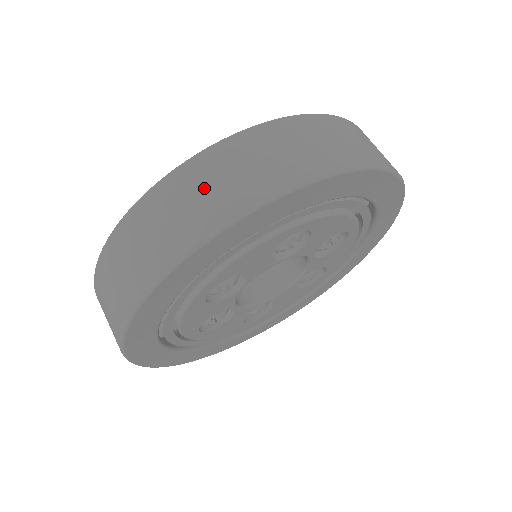
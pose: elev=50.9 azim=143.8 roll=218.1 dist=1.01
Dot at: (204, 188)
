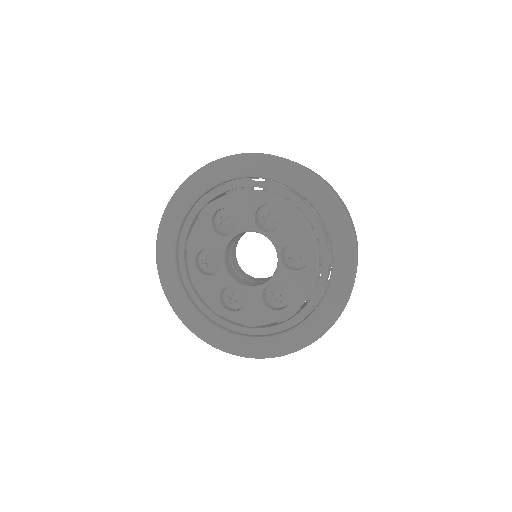
Dot at: occluded
